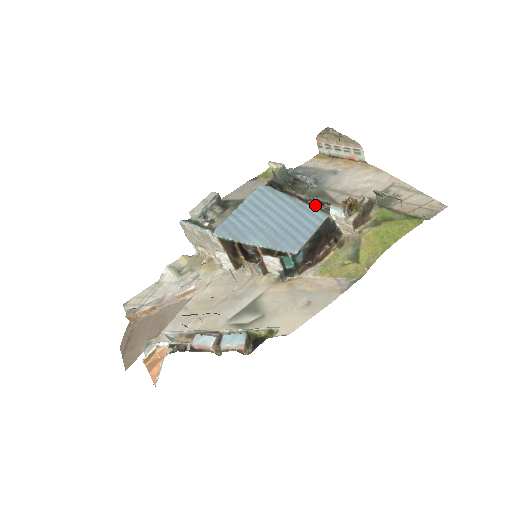
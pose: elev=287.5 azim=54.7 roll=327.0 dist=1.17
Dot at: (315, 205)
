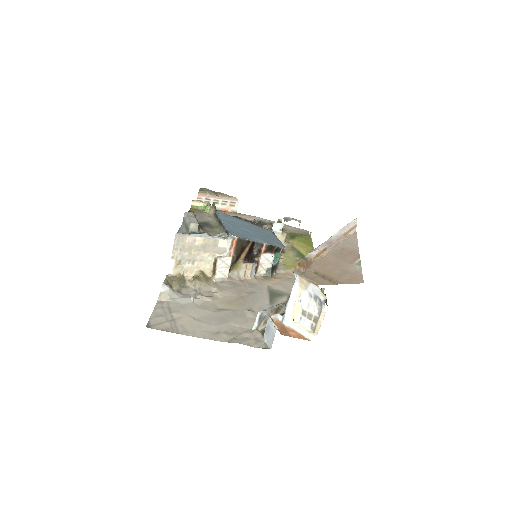
Dot at: occluded
